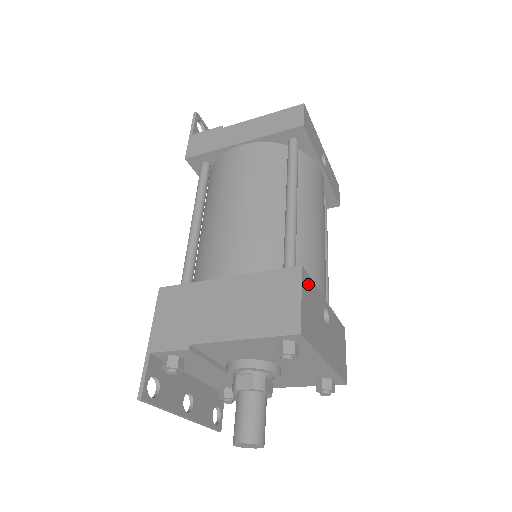
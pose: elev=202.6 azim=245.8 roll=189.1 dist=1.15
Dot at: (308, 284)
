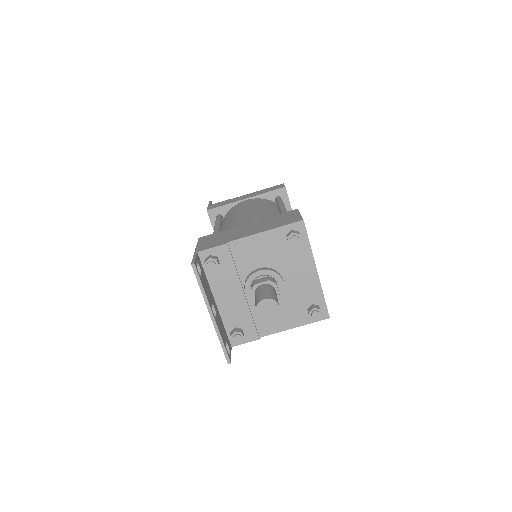
Dot at: occluded
